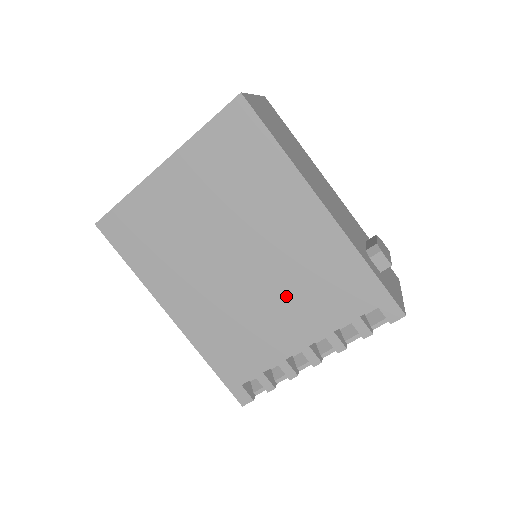
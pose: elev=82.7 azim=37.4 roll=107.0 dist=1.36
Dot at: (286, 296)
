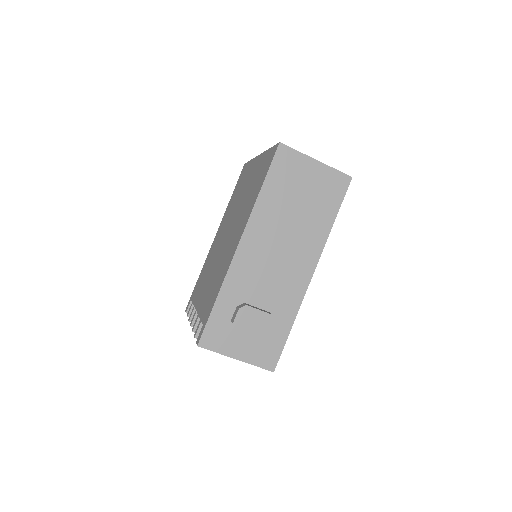
Dot at: (213, 274)
